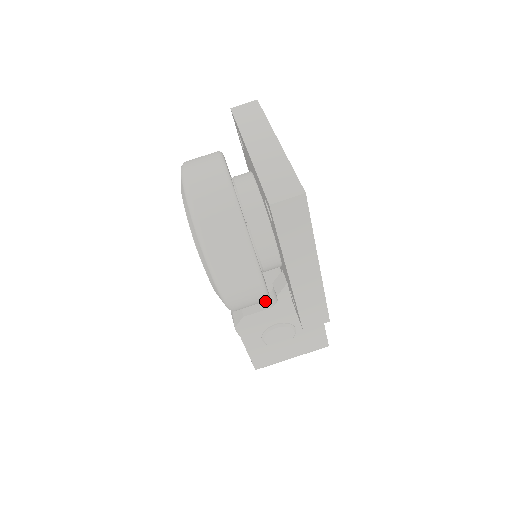
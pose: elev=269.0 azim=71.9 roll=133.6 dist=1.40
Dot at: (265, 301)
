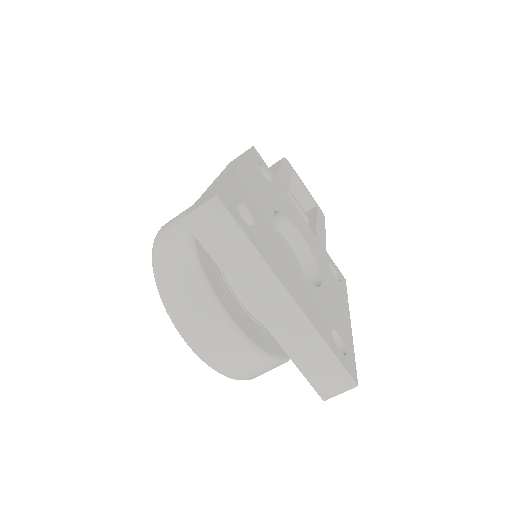
Dot at: occluded
